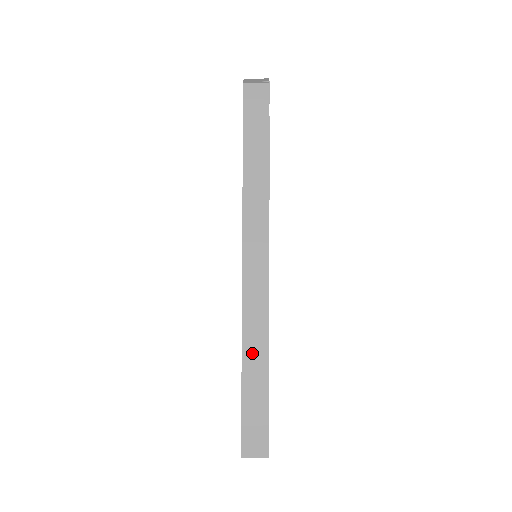
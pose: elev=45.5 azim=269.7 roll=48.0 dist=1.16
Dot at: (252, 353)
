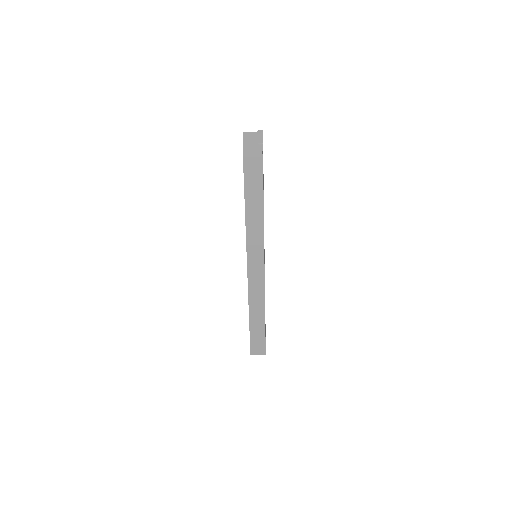
Dot at: (255, 310)
